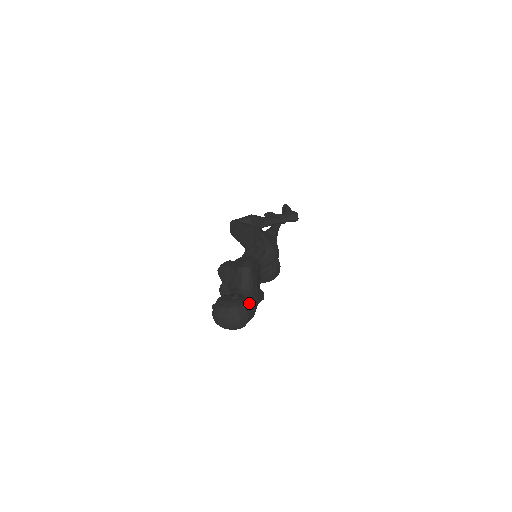
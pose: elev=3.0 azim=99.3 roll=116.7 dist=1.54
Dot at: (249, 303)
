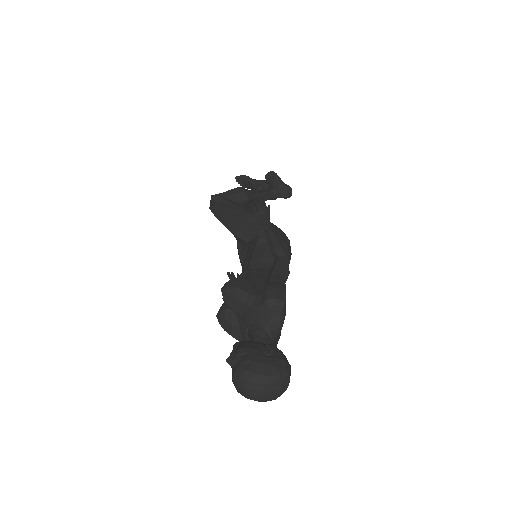
Dot at: occluded
